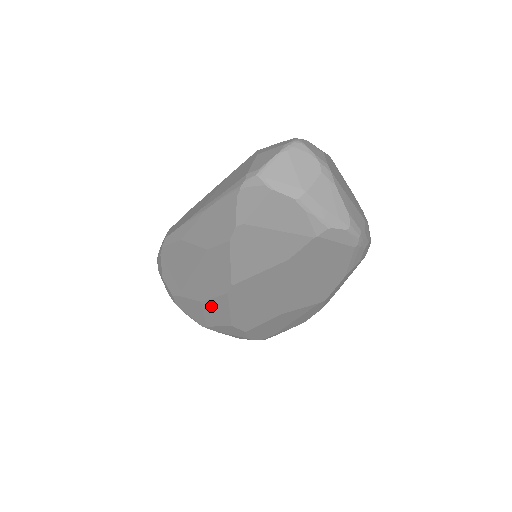
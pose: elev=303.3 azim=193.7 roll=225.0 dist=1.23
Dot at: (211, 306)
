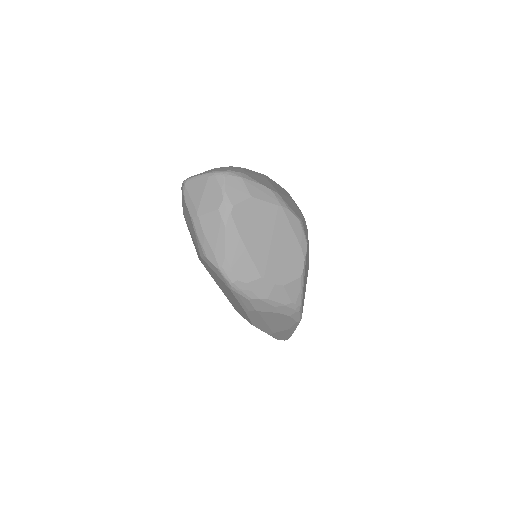
Dot at: occluded
